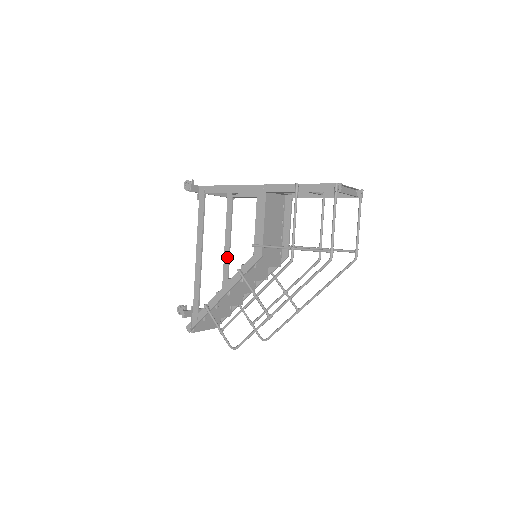
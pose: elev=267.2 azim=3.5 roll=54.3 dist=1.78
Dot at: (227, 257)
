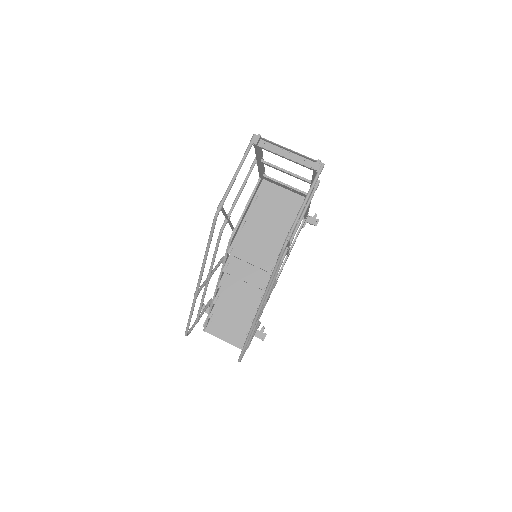
Dot at: (276, 277)
